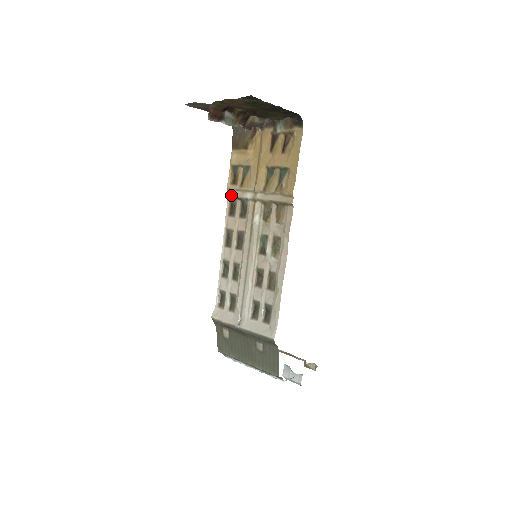
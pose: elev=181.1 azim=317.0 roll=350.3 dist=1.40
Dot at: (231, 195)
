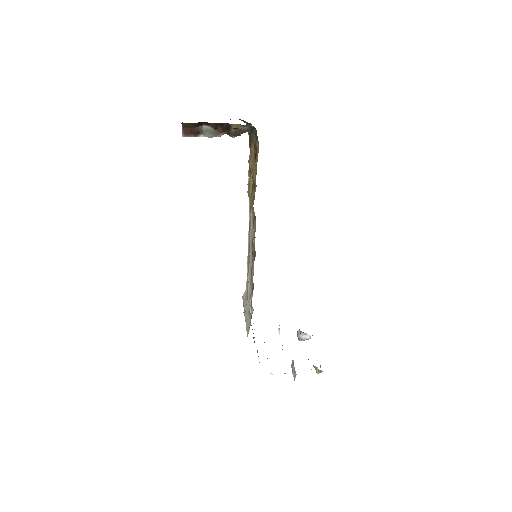
Dot at: (248, 193)
